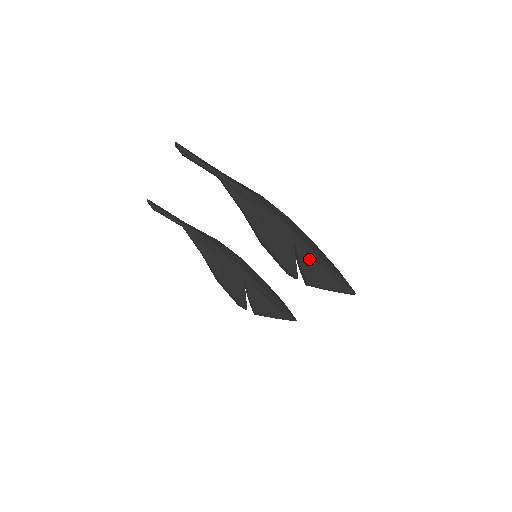
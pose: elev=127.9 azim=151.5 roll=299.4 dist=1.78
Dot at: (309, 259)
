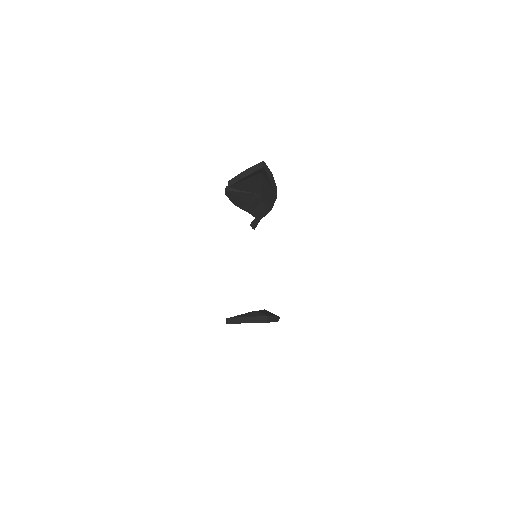
Dot at: occluded
